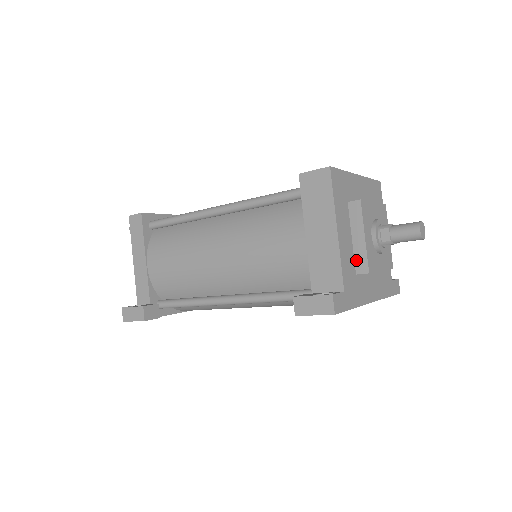
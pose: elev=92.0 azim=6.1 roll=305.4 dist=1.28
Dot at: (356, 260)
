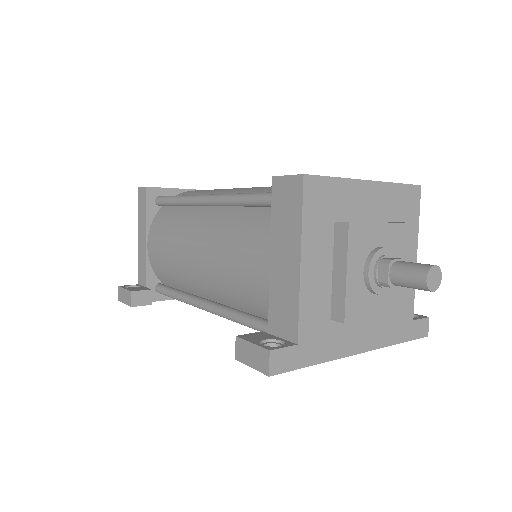
Dot at: (333, 301)
